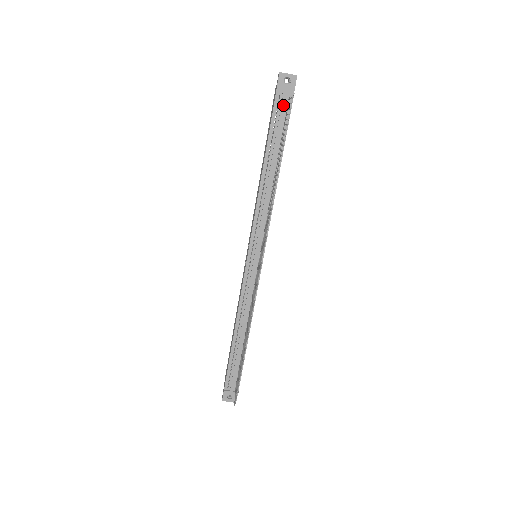
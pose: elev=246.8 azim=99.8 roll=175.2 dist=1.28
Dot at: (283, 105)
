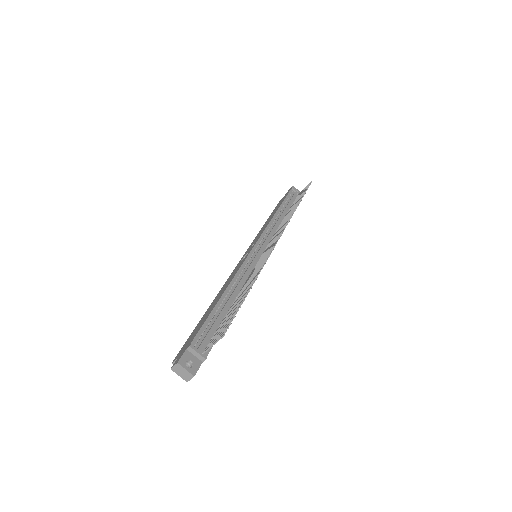
Dot at: (295, 195)
